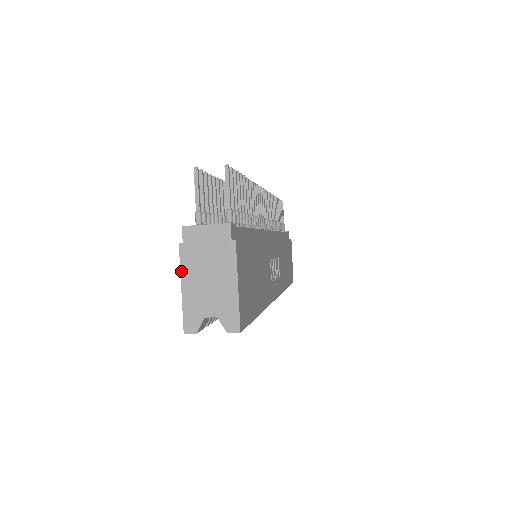
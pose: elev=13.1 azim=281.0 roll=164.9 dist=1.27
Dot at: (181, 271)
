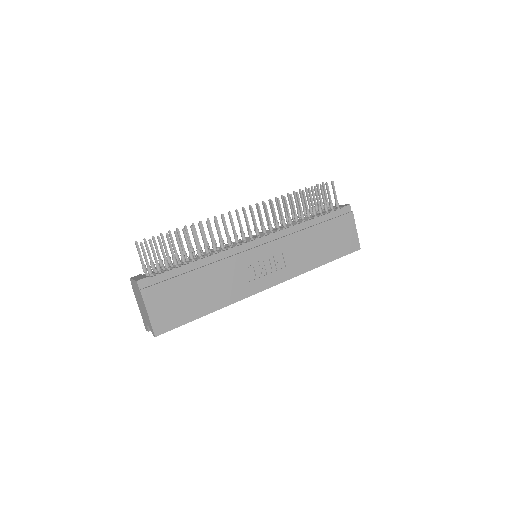
Dot at: (136, 300)
